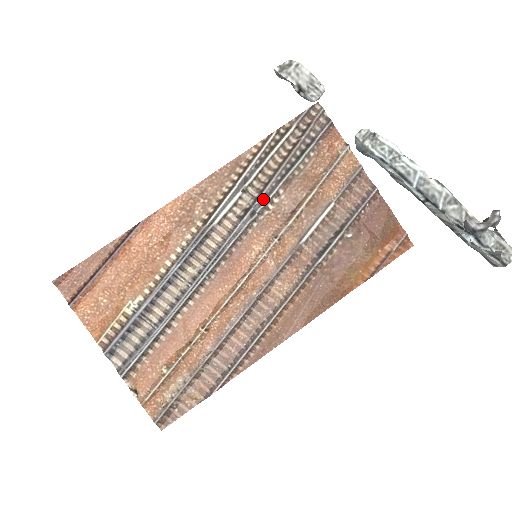
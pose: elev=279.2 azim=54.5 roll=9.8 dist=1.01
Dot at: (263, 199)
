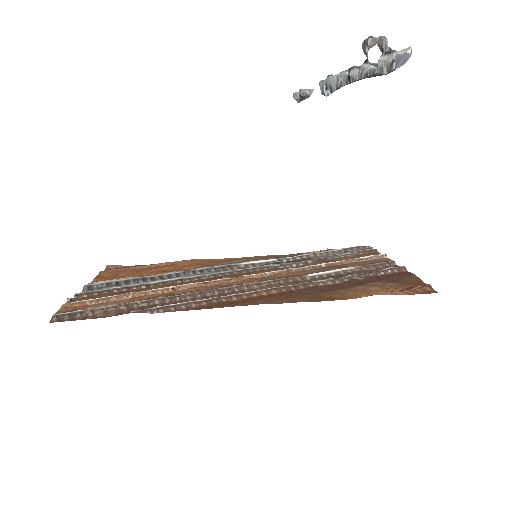
Dot at: (291, 262)
